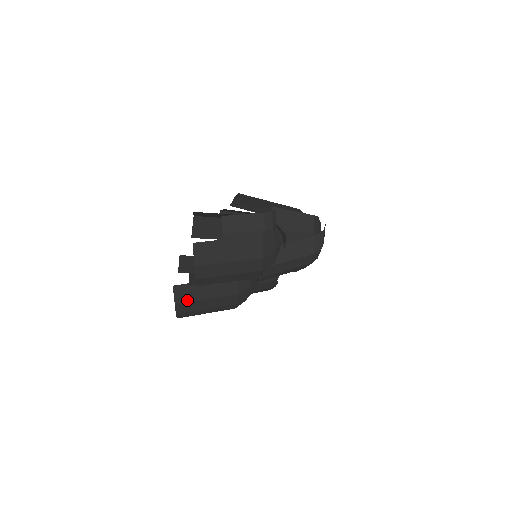
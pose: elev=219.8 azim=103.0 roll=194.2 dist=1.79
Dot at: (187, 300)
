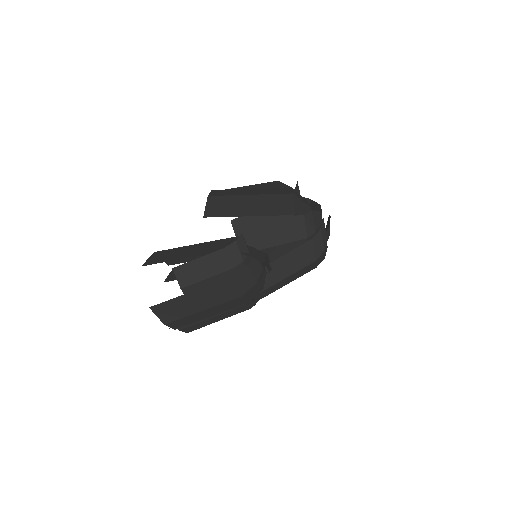
Dot at: (190, 324)
